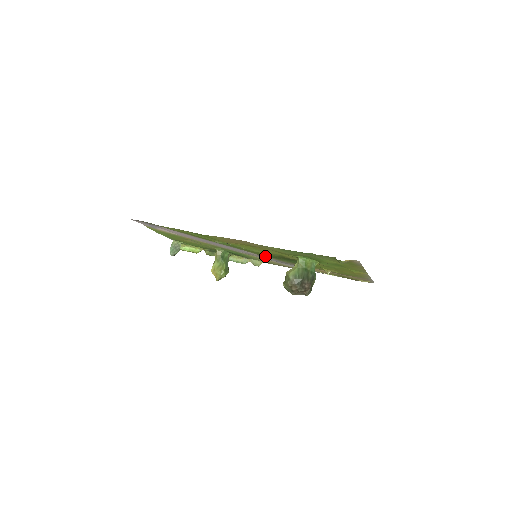
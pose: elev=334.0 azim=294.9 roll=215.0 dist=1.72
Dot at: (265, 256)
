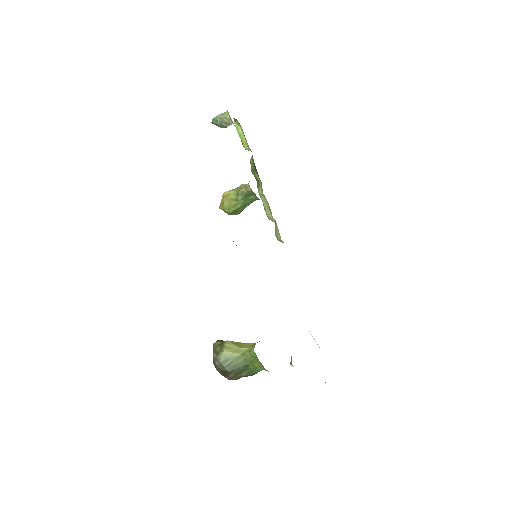
Dot at: occluded
